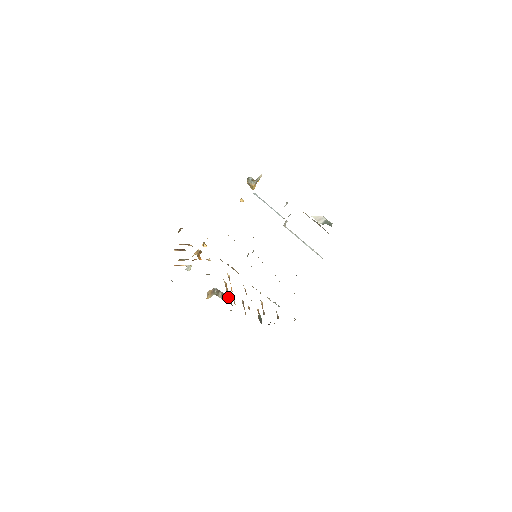
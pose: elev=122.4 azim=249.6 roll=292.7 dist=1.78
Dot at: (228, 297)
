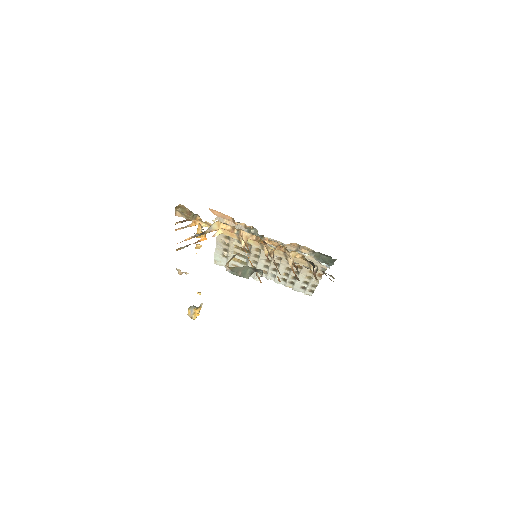
Dot at: occluded
